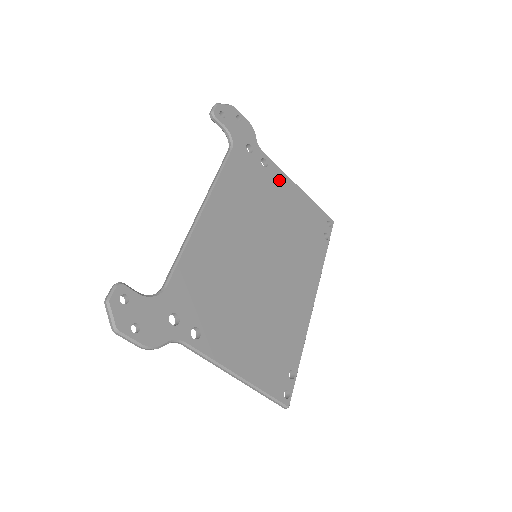
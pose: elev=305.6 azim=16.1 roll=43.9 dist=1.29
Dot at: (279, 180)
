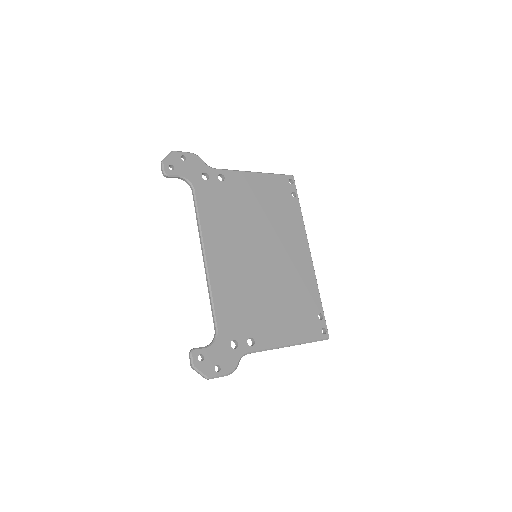
Dot at: (239, 181)
